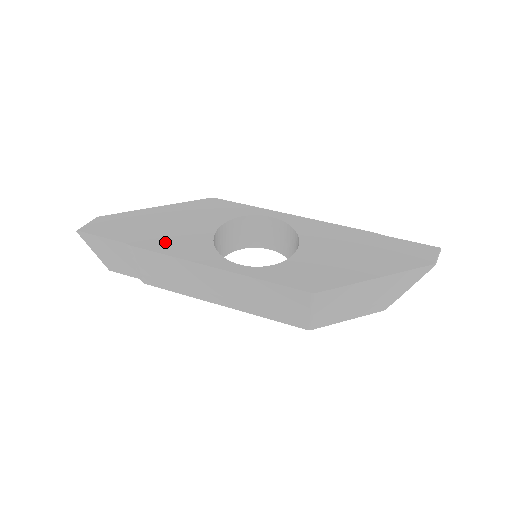
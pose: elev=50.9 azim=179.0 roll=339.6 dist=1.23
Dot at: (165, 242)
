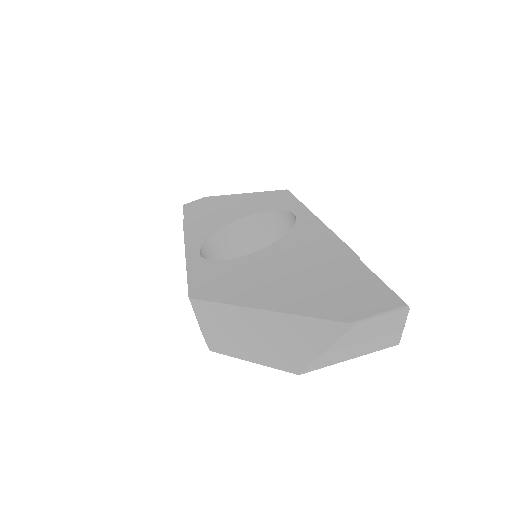
Dot at: (199, 222)
